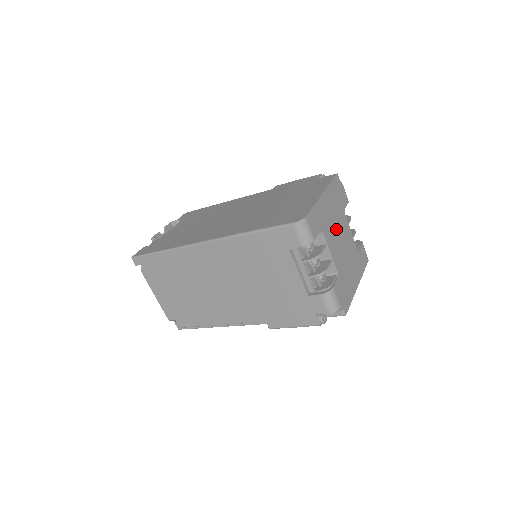
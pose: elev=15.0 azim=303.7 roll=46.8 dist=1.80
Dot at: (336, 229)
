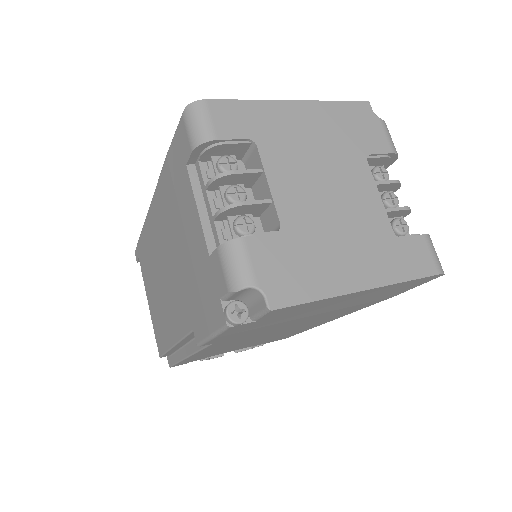
Dot at: (316, 164)
